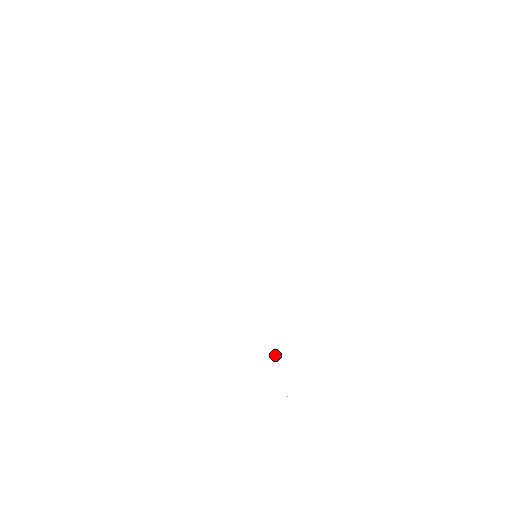
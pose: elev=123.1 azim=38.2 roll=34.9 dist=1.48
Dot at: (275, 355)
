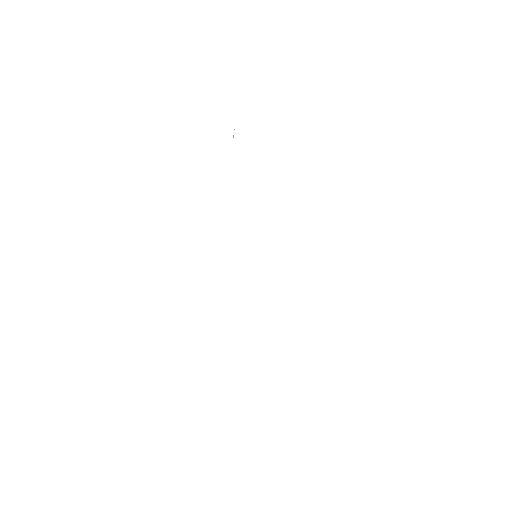
Dot at: occluded
